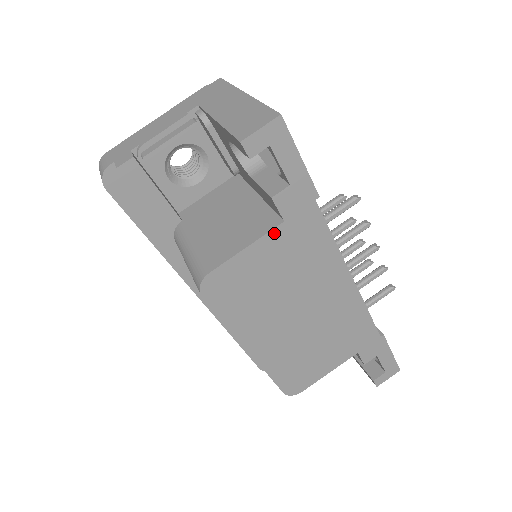
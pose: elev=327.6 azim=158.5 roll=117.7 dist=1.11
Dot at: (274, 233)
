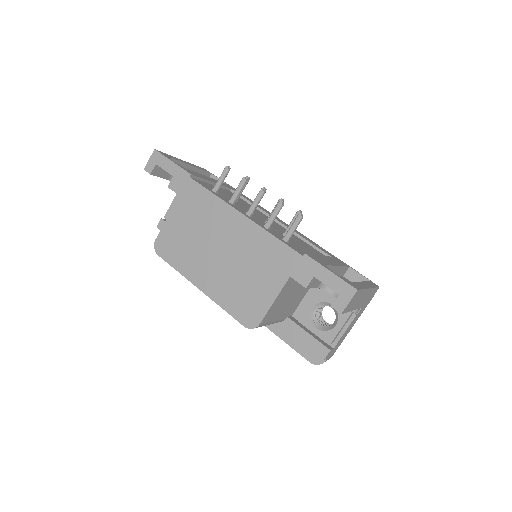
Dot at: (177, 204)
